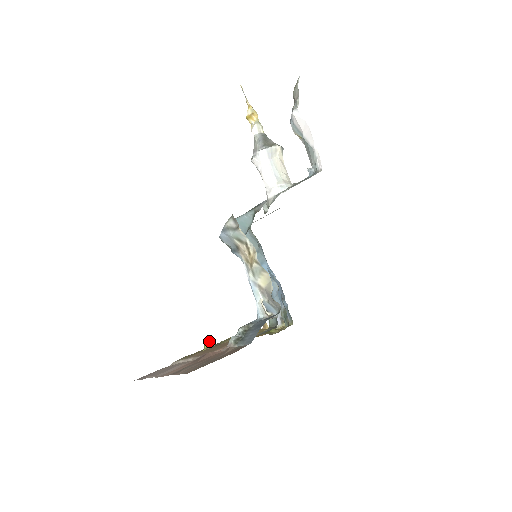
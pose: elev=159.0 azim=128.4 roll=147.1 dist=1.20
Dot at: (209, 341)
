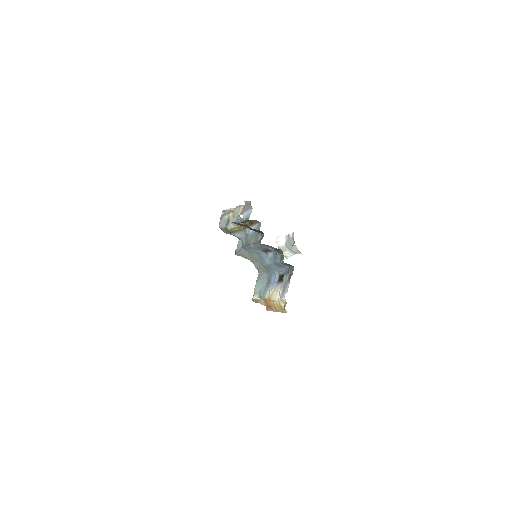
Dot at: occluded
